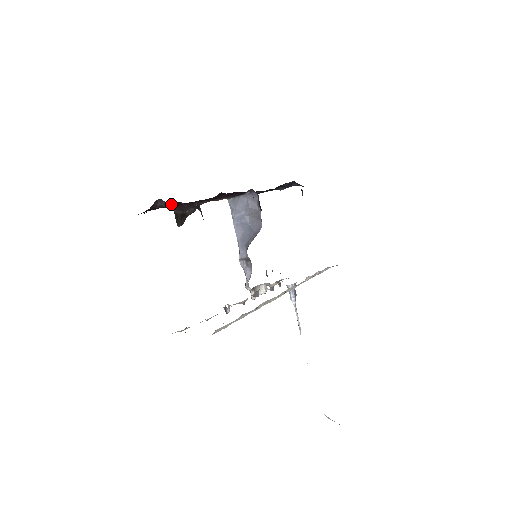
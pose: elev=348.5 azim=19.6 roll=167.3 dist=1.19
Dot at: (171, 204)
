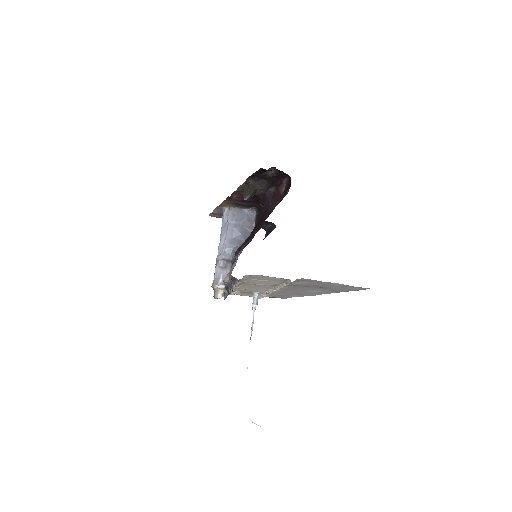
Dot at: (273, 176)
